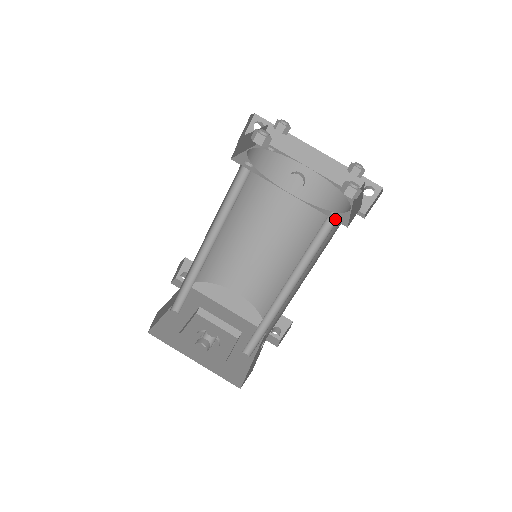
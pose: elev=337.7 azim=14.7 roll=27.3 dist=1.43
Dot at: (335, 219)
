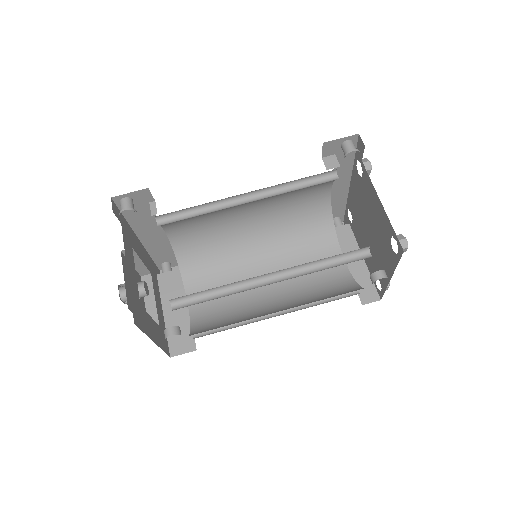
Dot at: occluded
